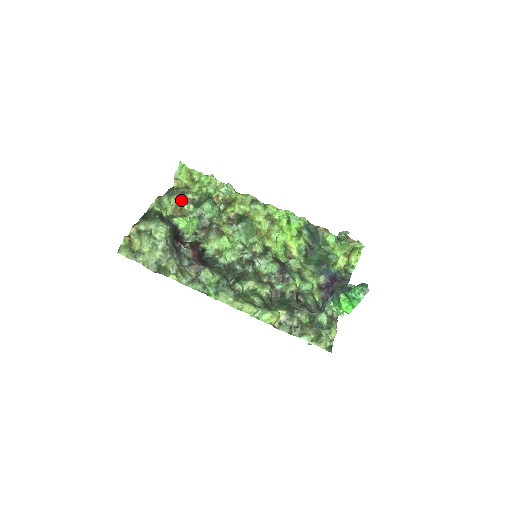
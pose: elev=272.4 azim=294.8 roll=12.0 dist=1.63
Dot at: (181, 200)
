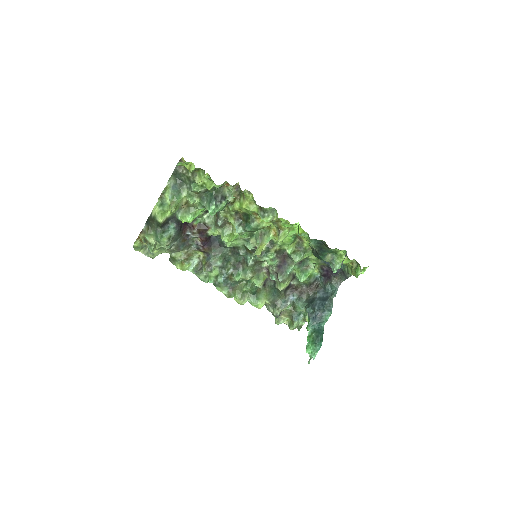
Dot at: (186, 193)
